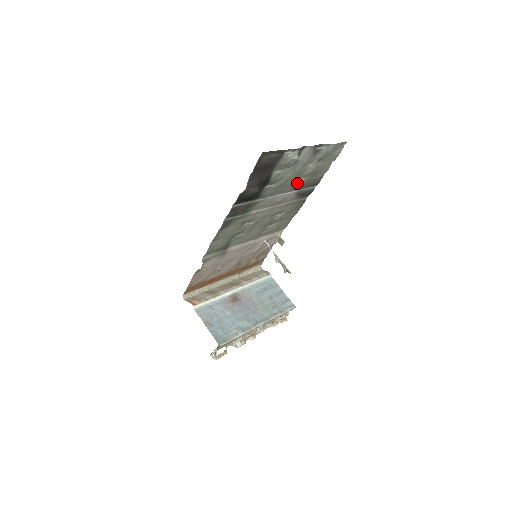
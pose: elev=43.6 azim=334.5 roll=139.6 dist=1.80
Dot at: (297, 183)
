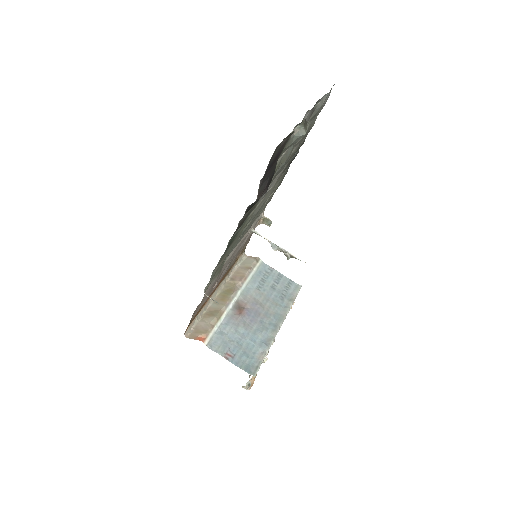
Dot at: occluded
